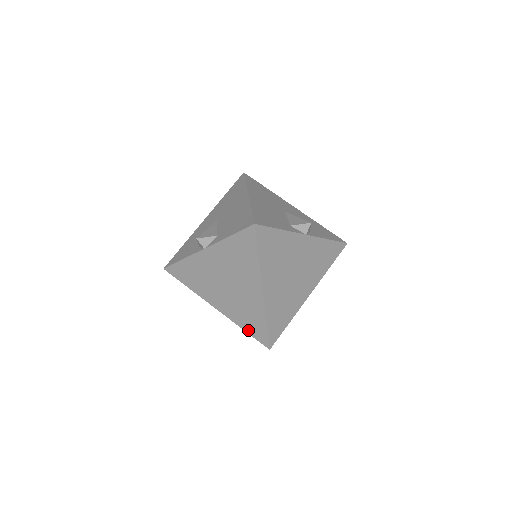
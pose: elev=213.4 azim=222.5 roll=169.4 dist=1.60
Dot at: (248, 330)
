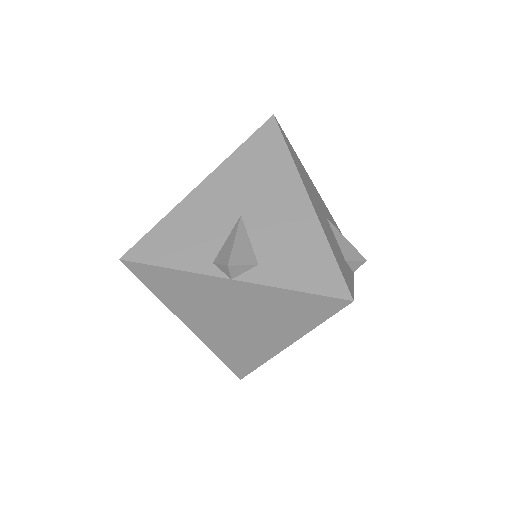
Dot at: (224, 359)
